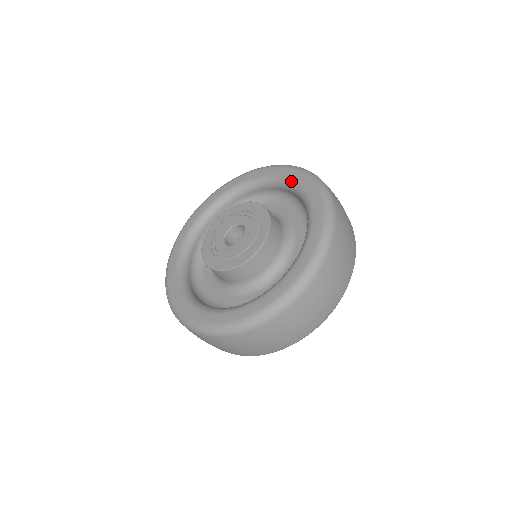
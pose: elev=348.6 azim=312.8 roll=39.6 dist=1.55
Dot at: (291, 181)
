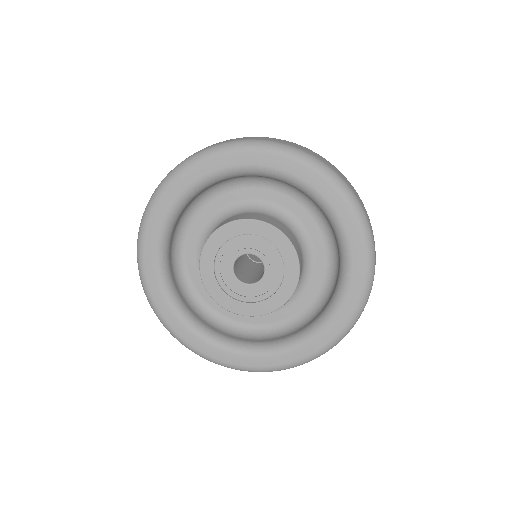
Dot at: (303, 184)
